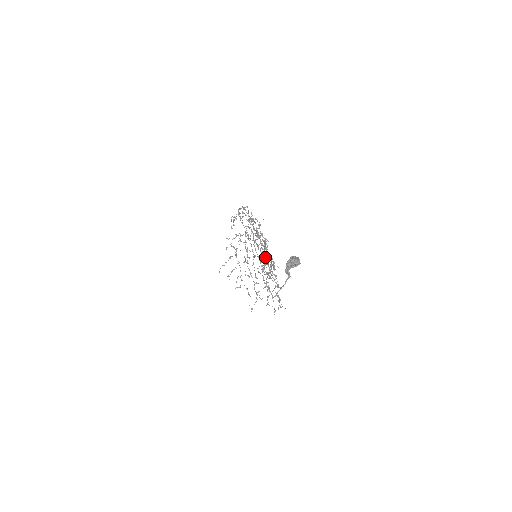
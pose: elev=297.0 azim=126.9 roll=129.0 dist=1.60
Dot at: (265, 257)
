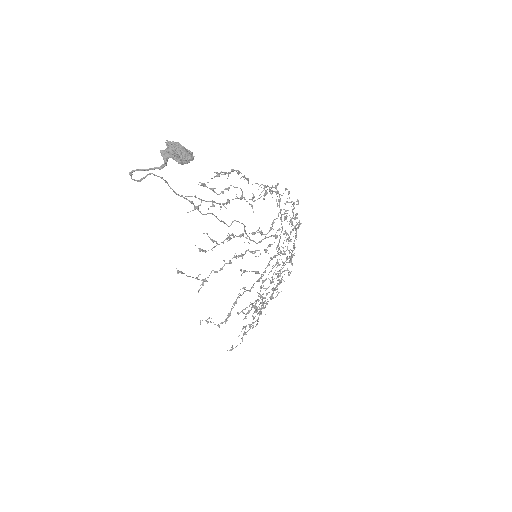
Dot at: occluded
